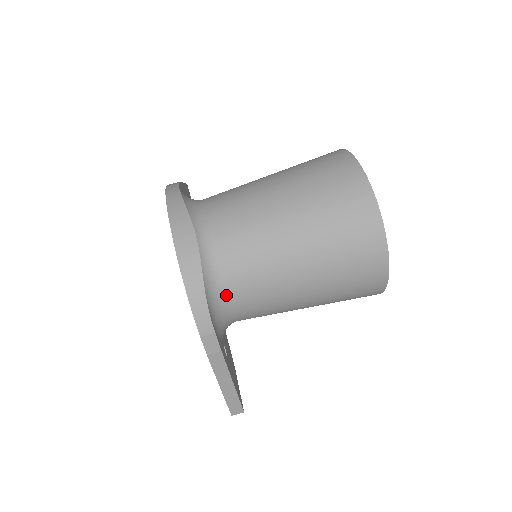
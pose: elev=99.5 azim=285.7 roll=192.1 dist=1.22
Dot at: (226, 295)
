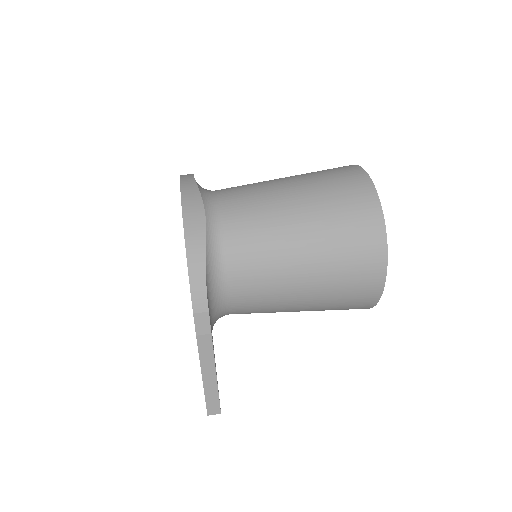
Dot at: (225, 277)
